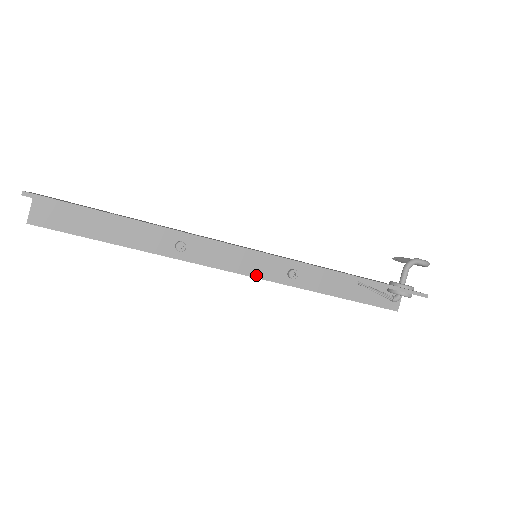
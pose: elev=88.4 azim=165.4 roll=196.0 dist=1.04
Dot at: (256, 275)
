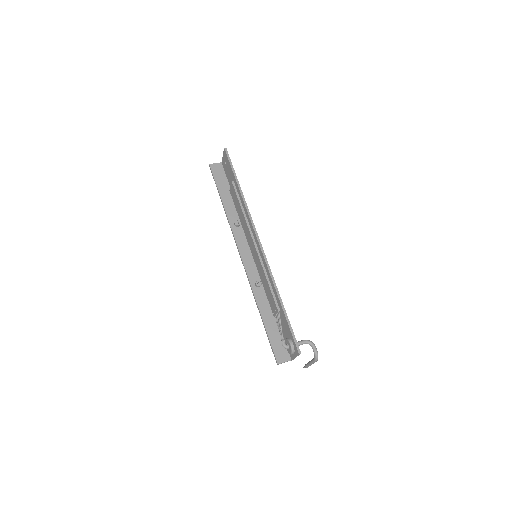
Dot at: (246, 266)
